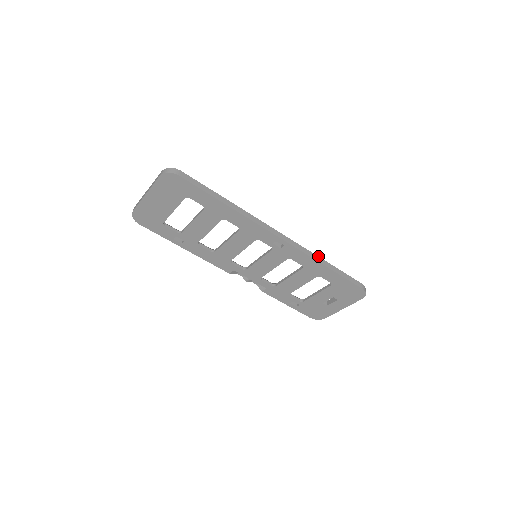
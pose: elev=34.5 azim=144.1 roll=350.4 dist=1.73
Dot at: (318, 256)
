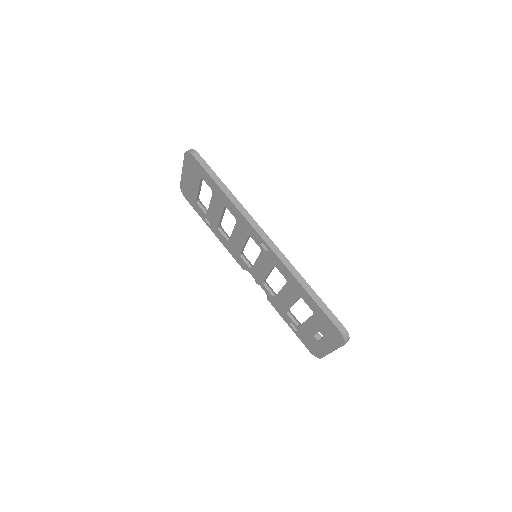
Dot at: (300, 274)
